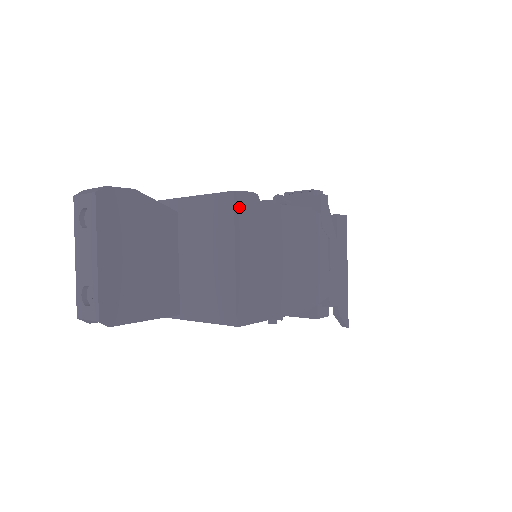
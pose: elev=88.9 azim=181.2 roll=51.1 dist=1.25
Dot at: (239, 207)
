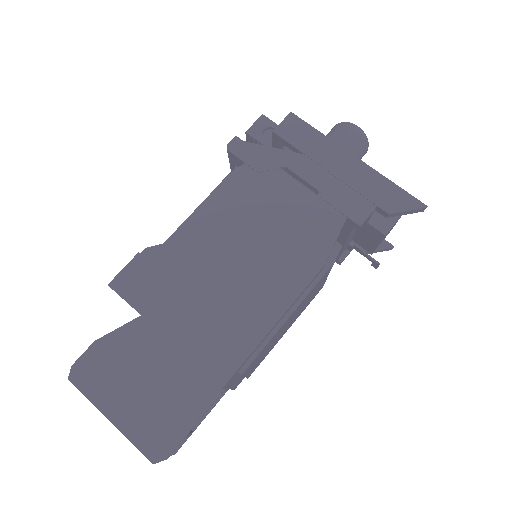
Dot at: (126, 289)
